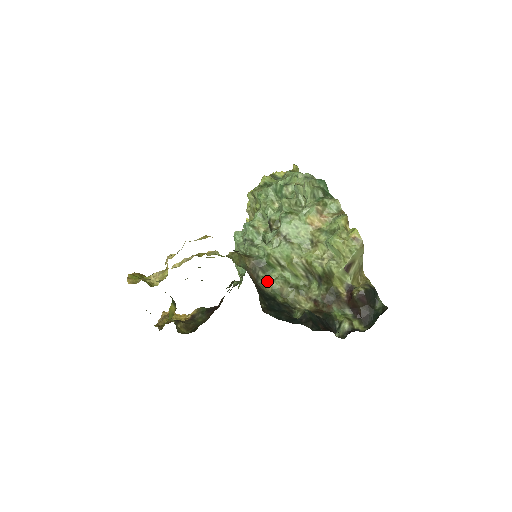
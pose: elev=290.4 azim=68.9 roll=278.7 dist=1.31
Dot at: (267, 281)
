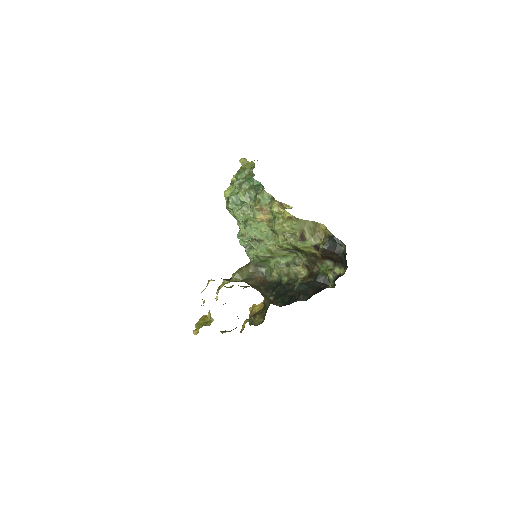
Dot at: (270, 272)
